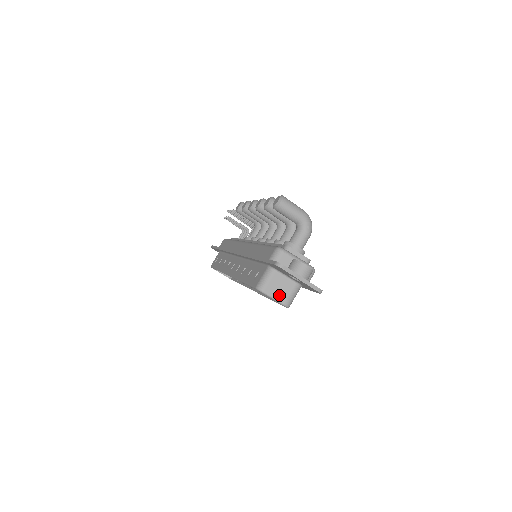
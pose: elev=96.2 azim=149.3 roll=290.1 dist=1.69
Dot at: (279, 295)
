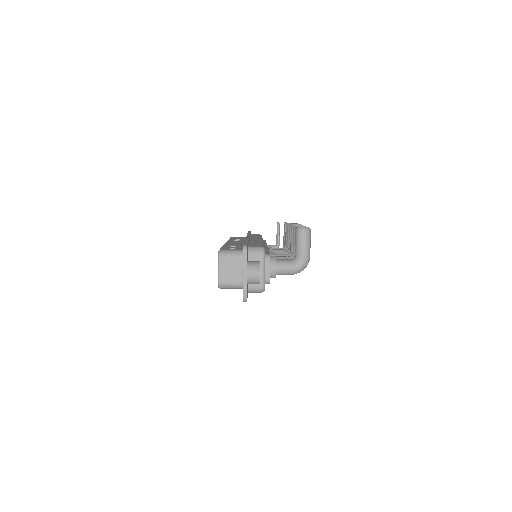
Dot at: (224, 272)
